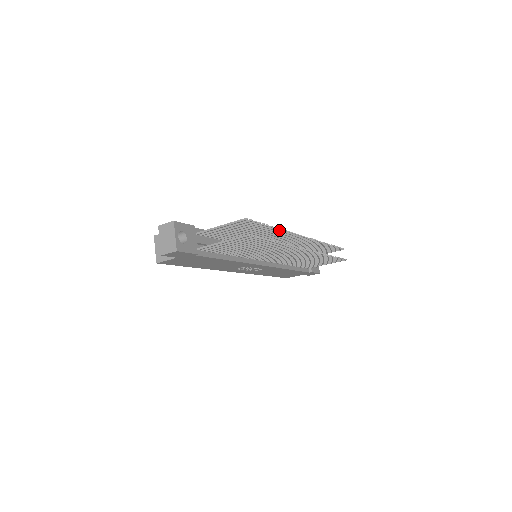
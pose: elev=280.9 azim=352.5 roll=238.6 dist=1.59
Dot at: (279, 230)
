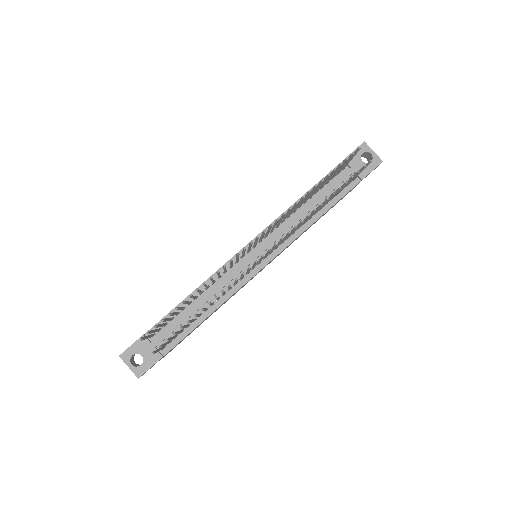
Dot at: occluded
